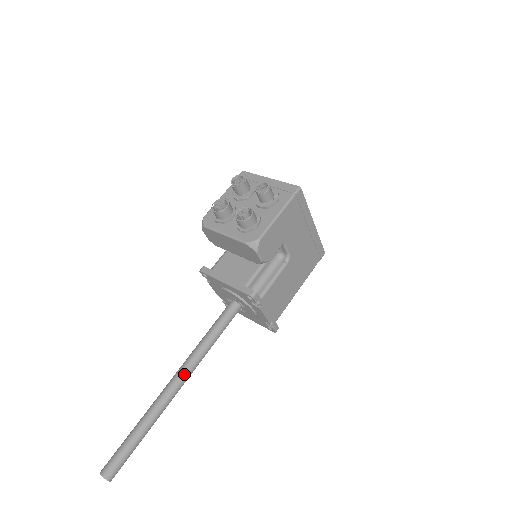
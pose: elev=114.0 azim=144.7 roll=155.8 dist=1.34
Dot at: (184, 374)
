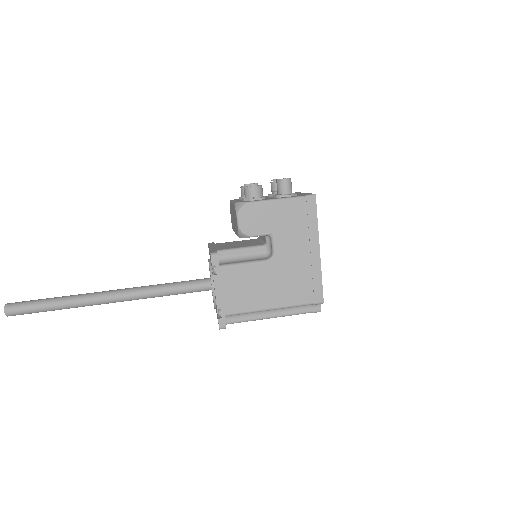
Dot at: (122, 291)
